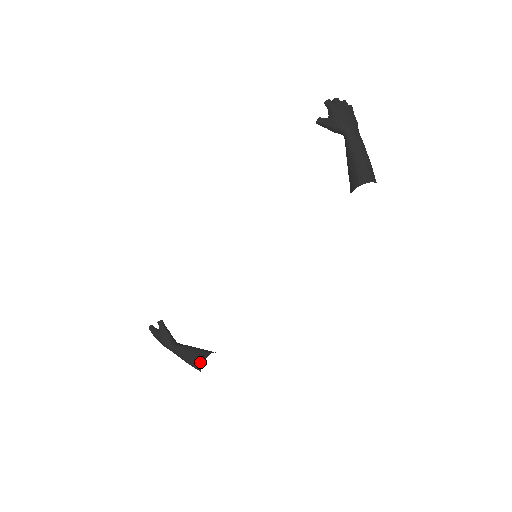
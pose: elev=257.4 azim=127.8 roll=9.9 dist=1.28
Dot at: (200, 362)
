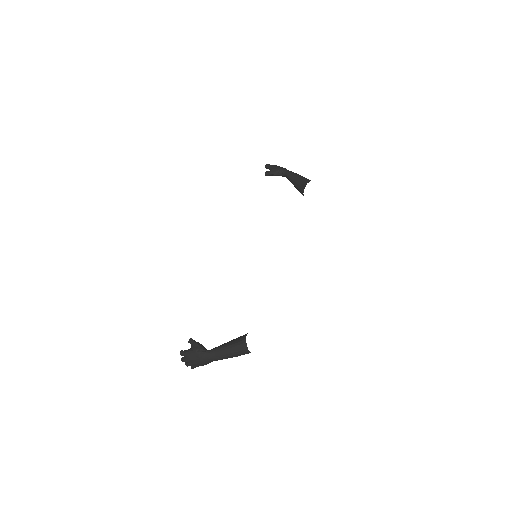
Dot at: (243, 339)
